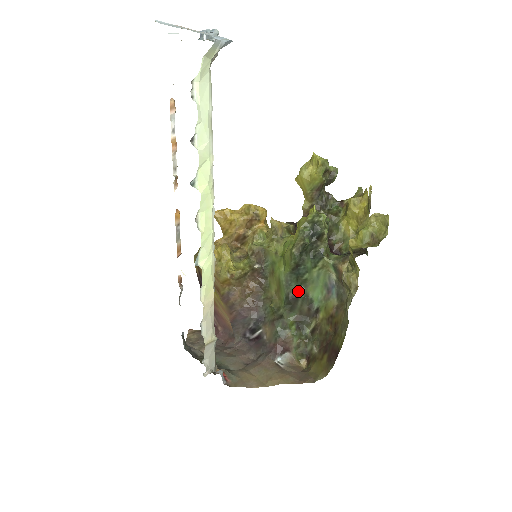
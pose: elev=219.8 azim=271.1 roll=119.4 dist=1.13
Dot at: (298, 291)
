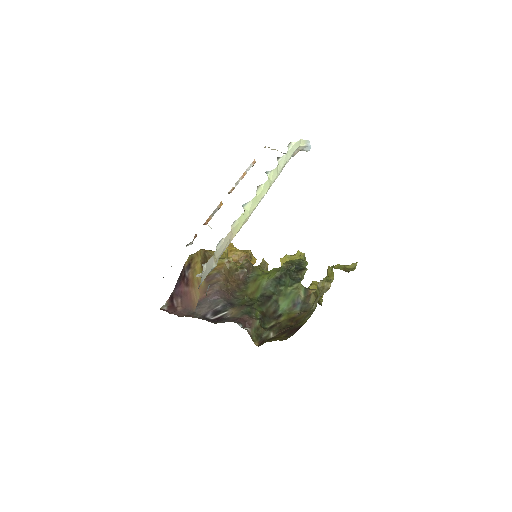
Dot at: (272, 295)
